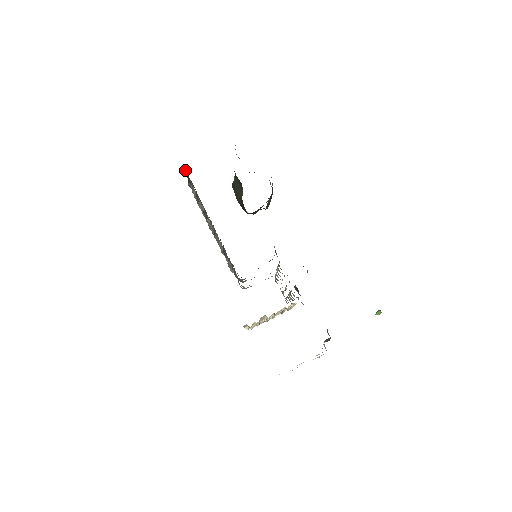
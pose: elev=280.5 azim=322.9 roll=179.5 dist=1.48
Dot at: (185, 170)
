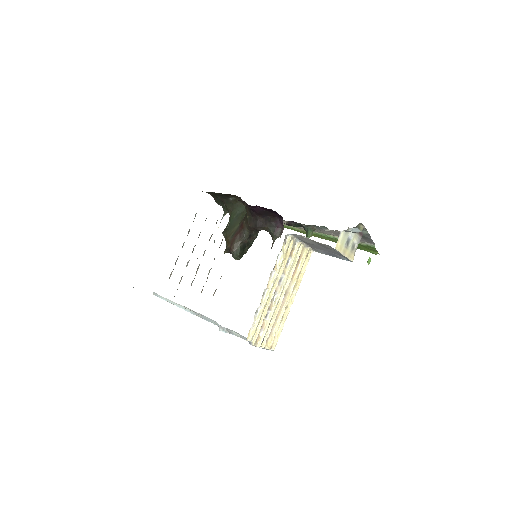
Dot at: occluded
